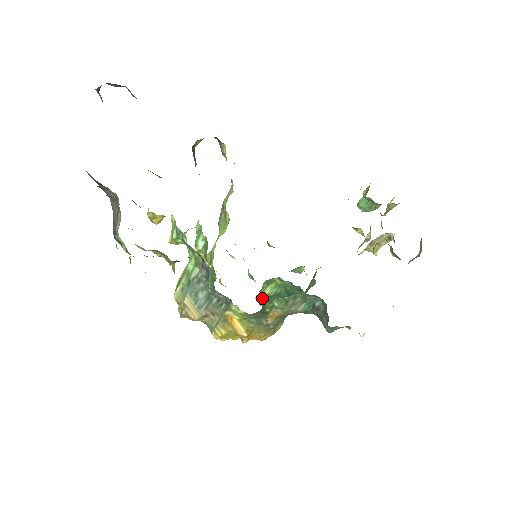
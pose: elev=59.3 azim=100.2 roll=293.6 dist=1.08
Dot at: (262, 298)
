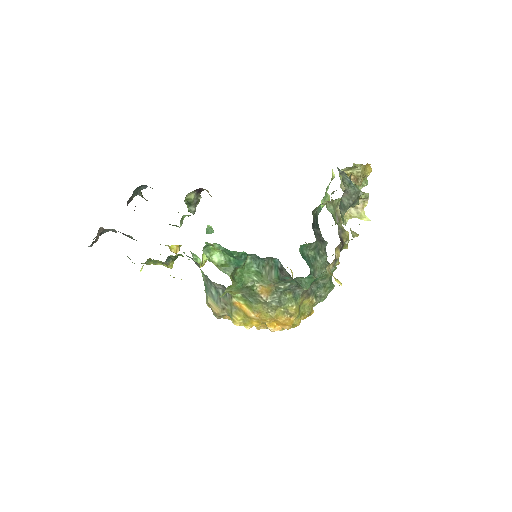
Dot at: (218, 267)
